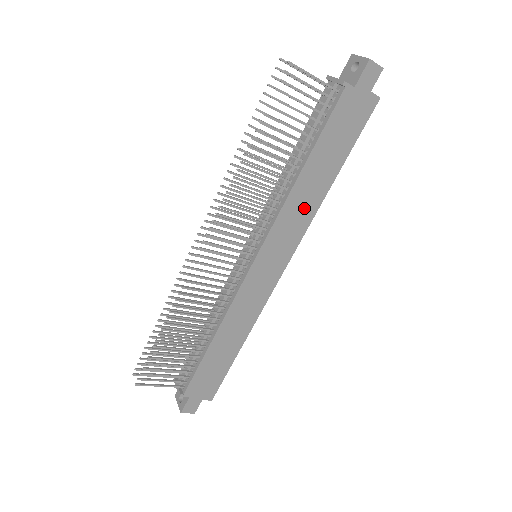
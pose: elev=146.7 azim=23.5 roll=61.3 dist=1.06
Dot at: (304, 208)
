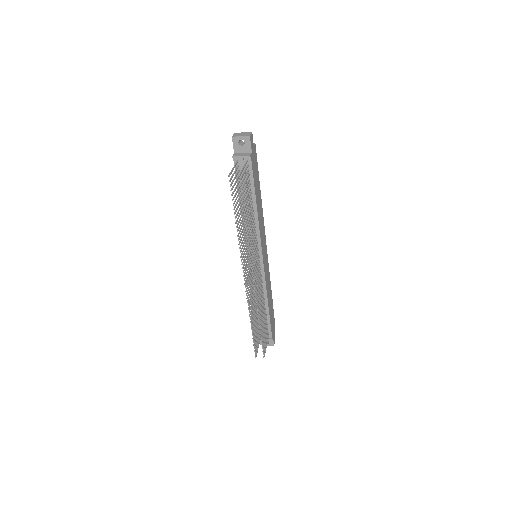
Dot at: (261, 217)
